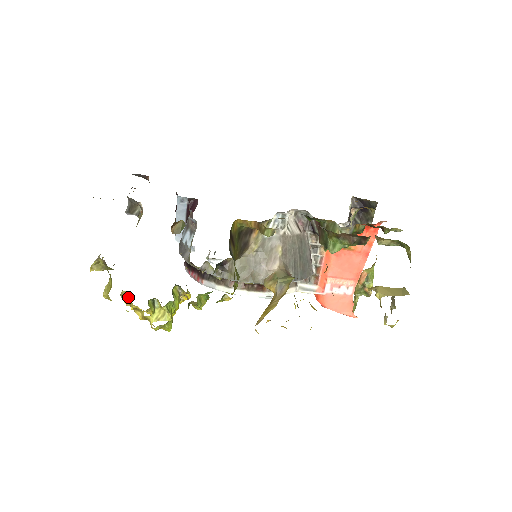
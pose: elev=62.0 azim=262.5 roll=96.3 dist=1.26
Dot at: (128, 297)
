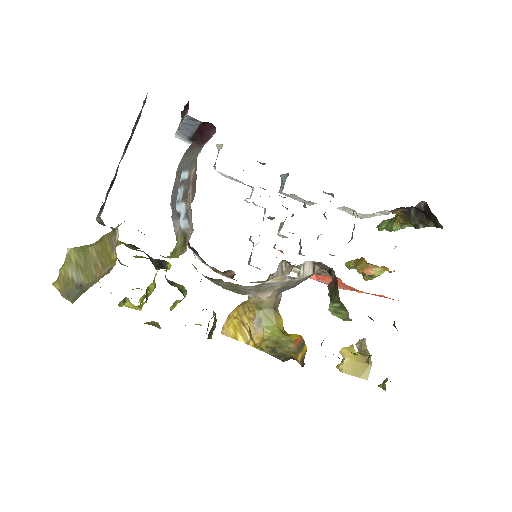
Dot at: occluded
